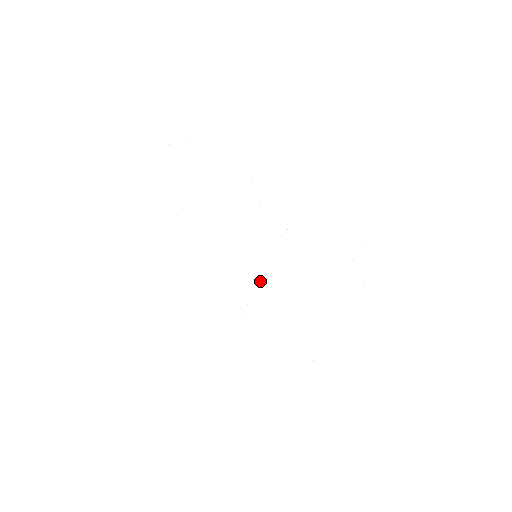
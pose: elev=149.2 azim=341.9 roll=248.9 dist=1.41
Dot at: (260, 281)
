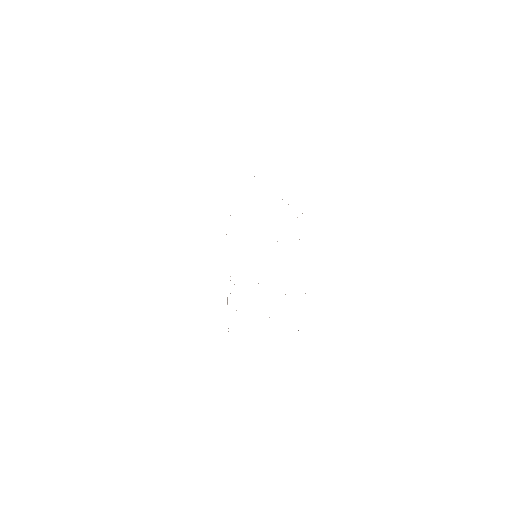
Dot at: occluded
